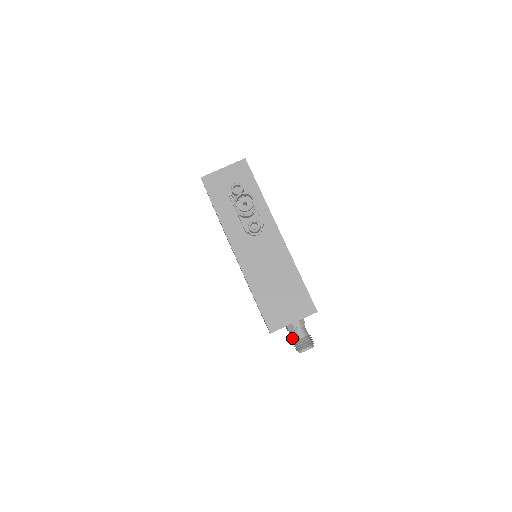
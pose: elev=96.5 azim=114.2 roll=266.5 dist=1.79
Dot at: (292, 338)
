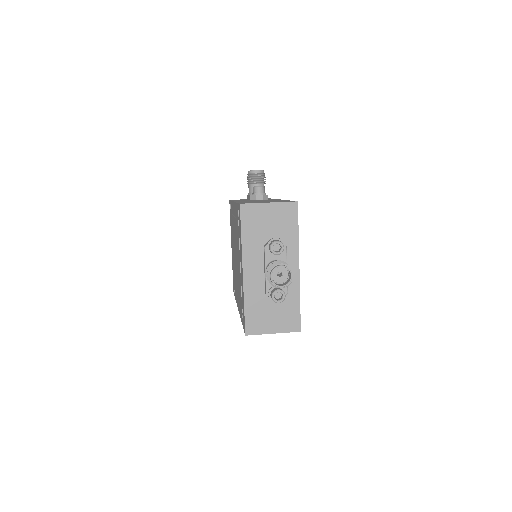
Dot at: occluded
